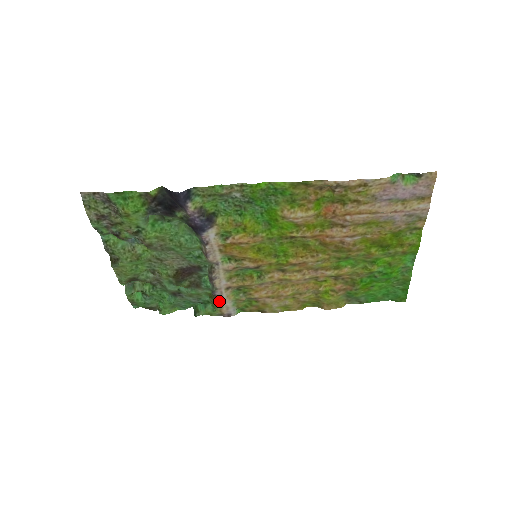
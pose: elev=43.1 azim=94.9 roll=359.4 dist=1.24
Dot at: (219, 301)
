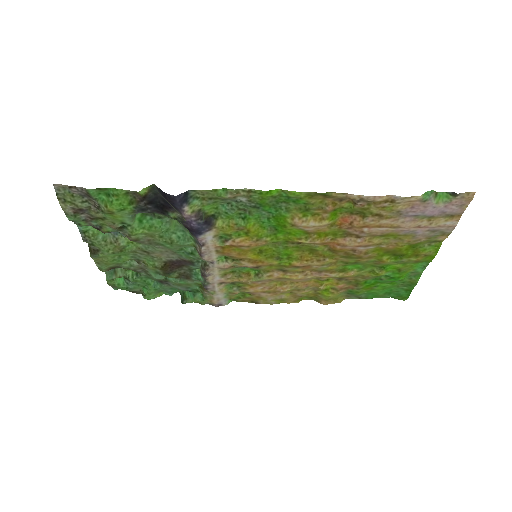
Dot at: (210, 293)
